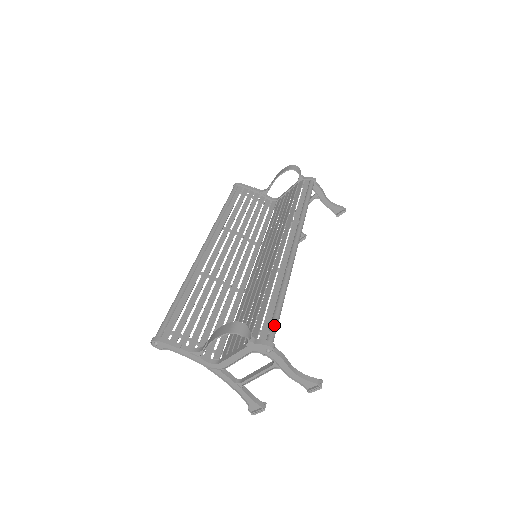
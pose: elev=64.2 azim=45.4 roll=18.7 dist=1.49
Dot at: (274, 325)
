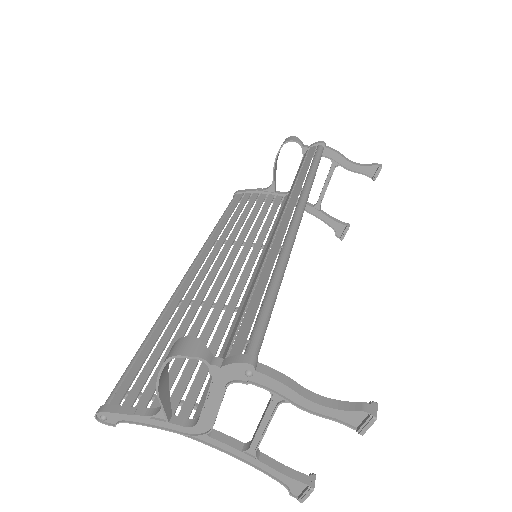
Dot at: (257, 328)
